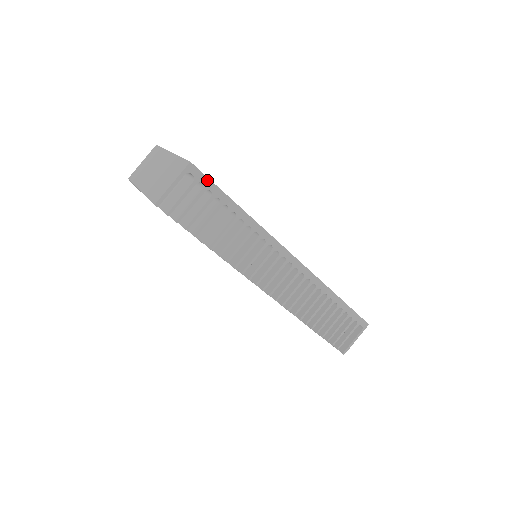
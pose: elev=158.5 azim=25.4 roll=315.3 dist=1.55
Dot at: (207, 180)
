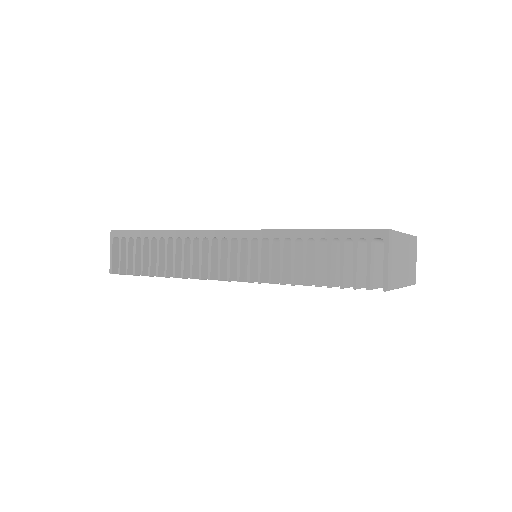
Dot at: (125, 232)
